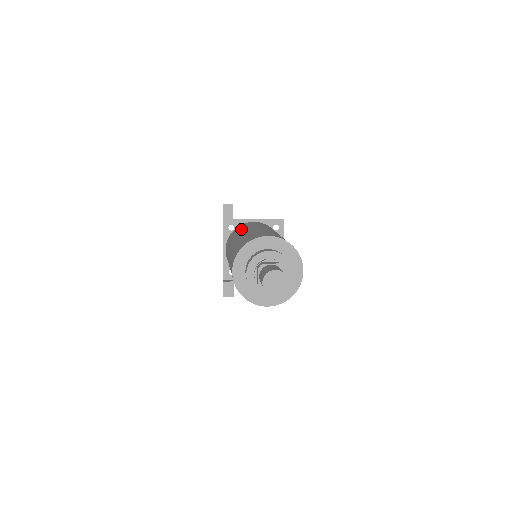
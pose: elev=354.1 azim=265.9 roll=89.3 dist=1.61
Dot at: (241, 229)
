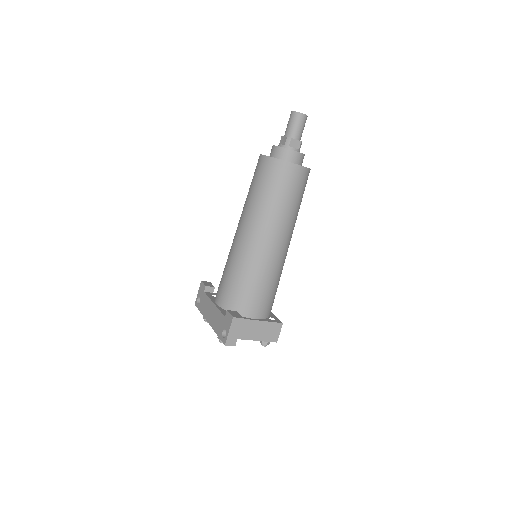
Dot at: occluded
